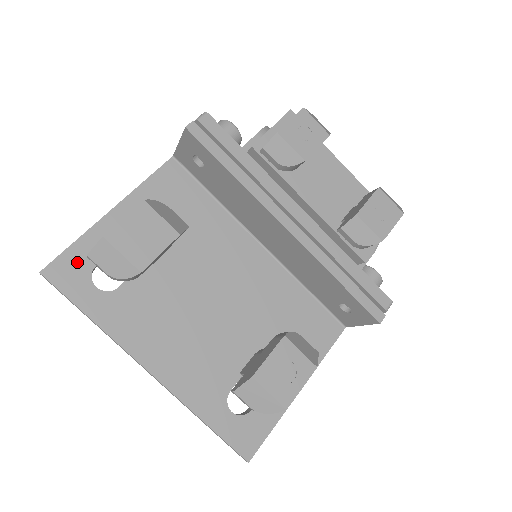
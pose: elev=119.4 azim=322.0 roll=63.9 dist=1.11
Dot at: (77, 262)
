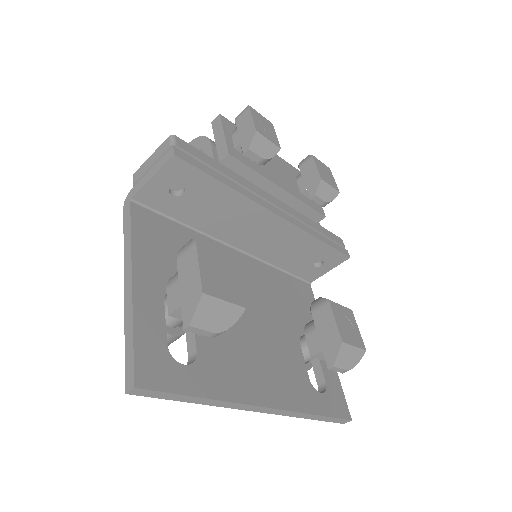
Dot at: (152, 352)
